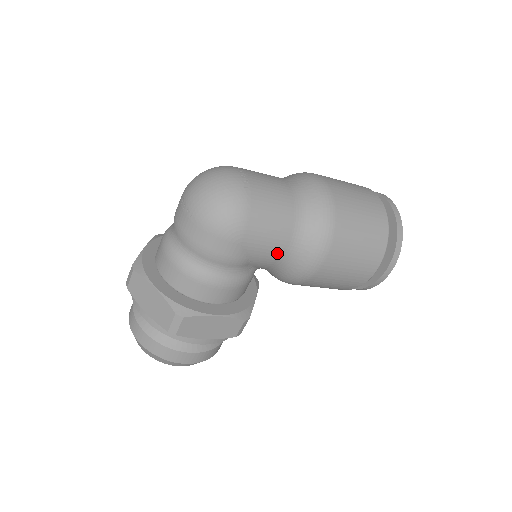
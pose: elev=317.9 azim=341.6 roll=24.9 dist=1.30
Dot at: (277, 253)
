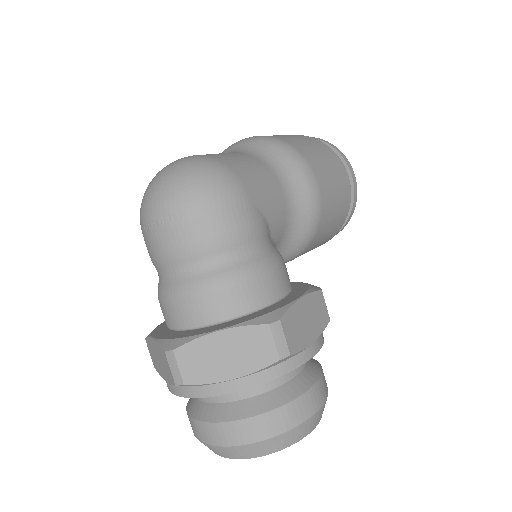
Dot at: (280, 199)
